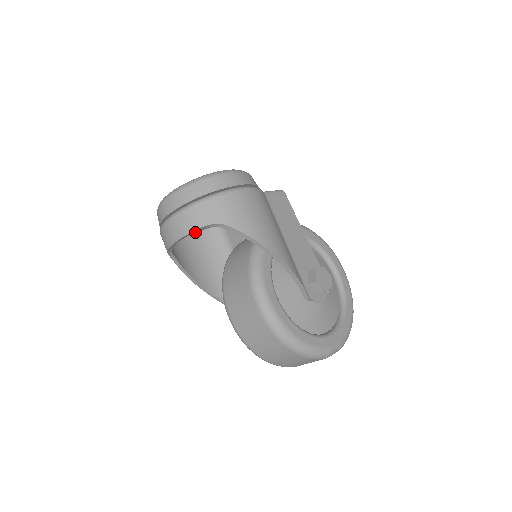
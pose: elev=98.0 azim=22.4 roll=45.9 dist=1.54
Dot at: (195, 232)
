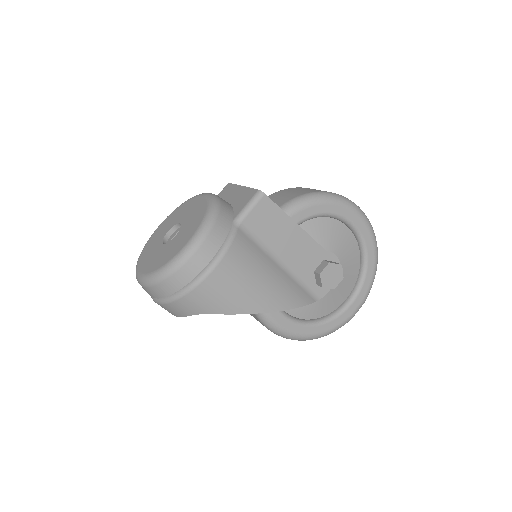
Dot at: occluded
